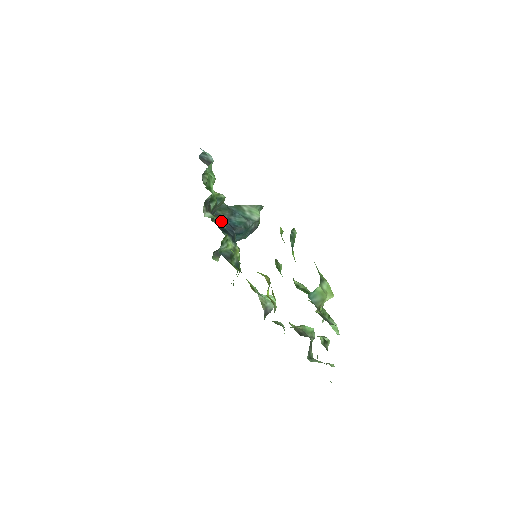
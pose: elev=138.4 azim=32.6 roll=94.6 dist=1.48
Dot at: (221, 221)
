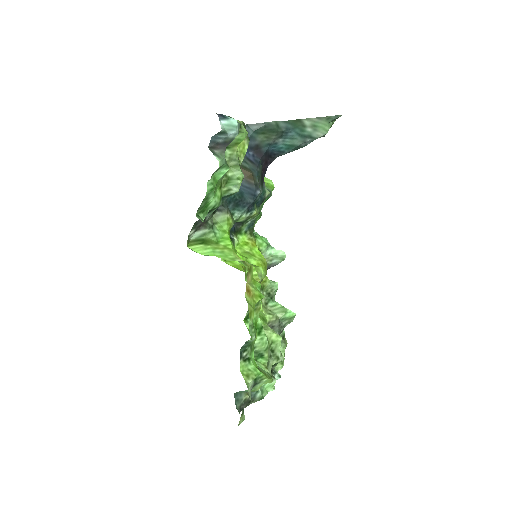
Dot at: (244, 181)
